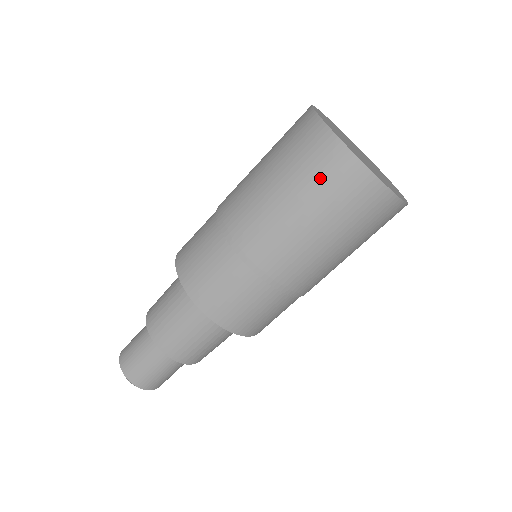
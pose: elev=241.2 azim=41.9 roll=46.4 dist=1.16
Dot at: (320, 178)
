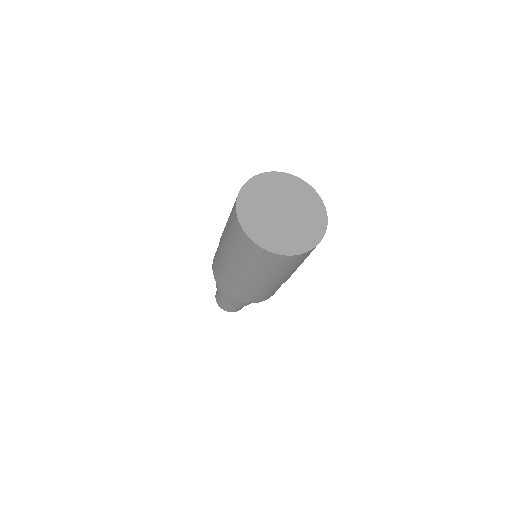
Dot at: (250, 255)
